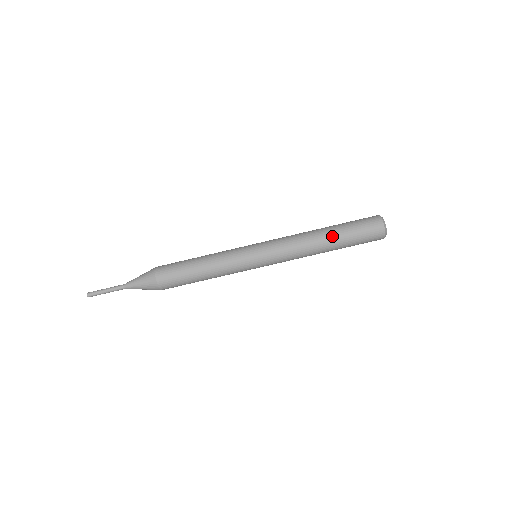
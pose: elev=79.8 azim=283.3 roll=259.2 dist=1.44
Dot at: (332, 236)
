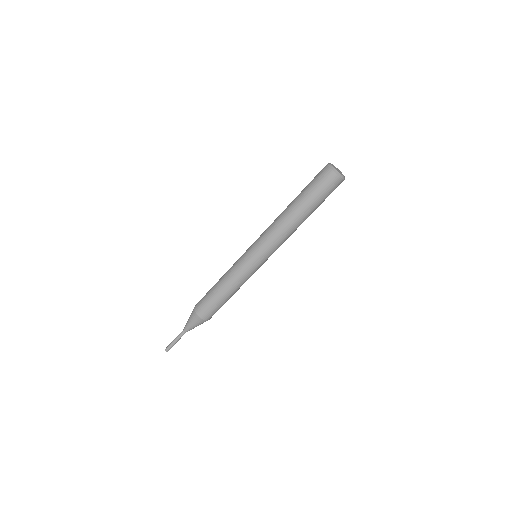
Dot at: (302, 211)
